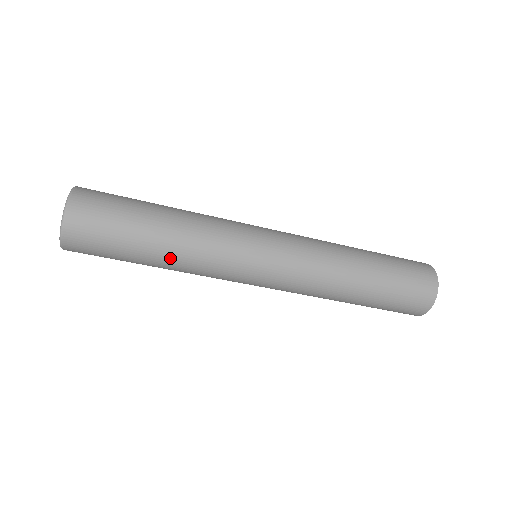
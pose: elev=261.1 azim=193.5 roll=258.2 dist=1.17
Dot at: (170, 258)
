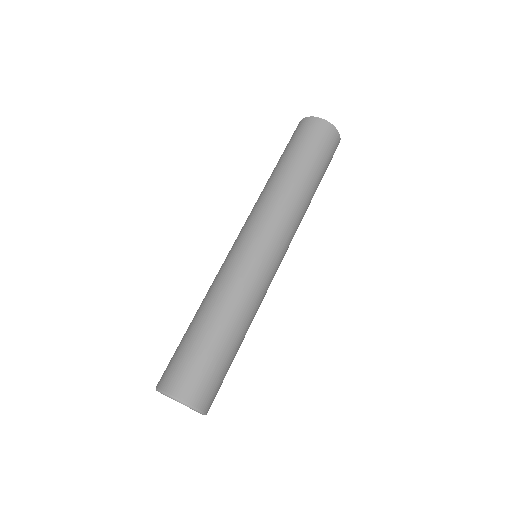
Dot at: occluded
